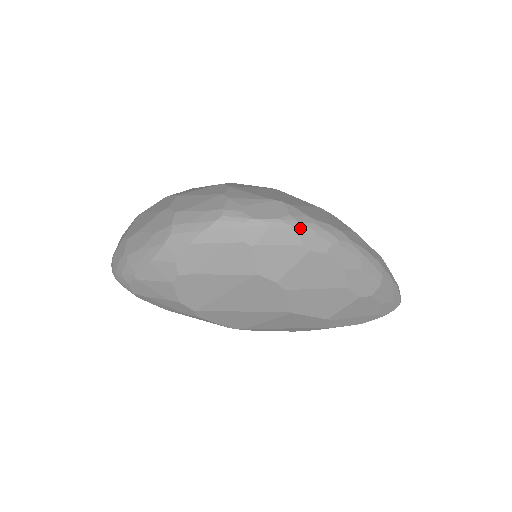
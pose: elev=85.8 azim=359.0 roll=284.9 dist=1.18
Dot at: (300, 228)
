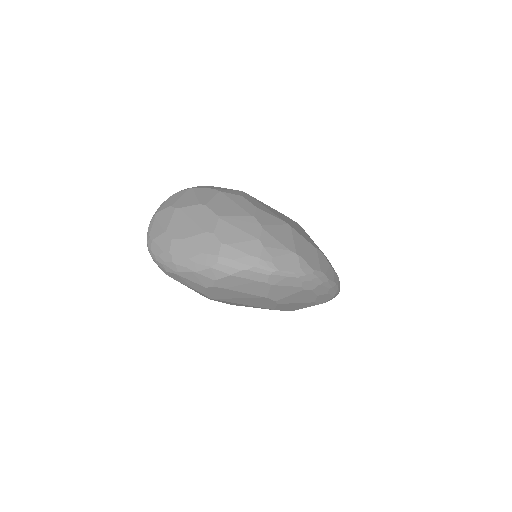
Dot at: (304, 278)
